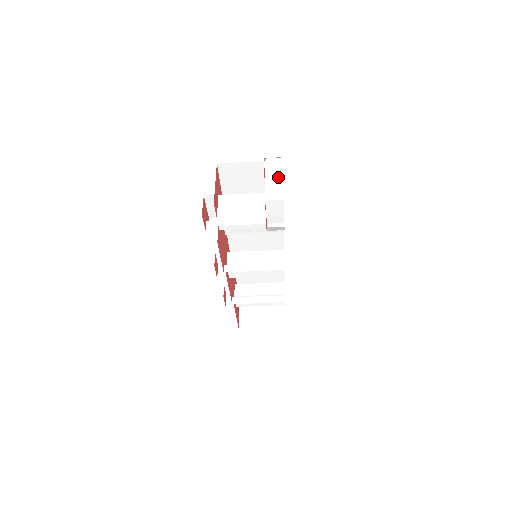
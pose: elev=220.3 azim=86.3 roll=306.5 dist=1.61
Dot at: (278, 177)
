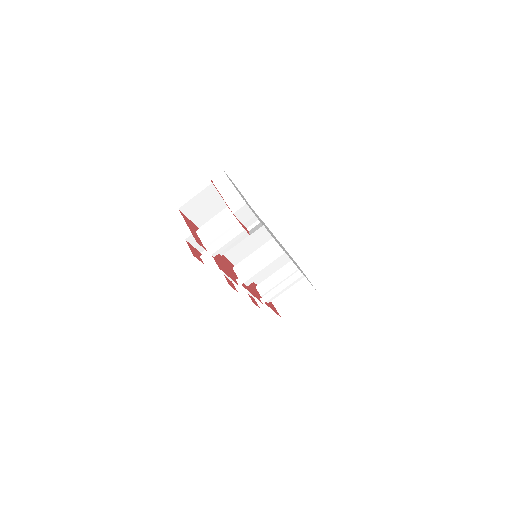
Dot at: (231, 188)
